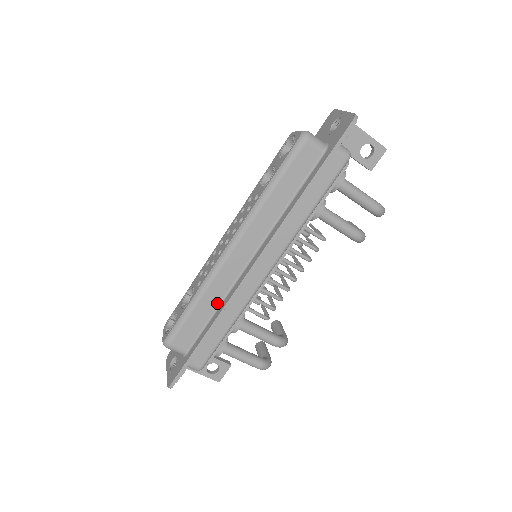
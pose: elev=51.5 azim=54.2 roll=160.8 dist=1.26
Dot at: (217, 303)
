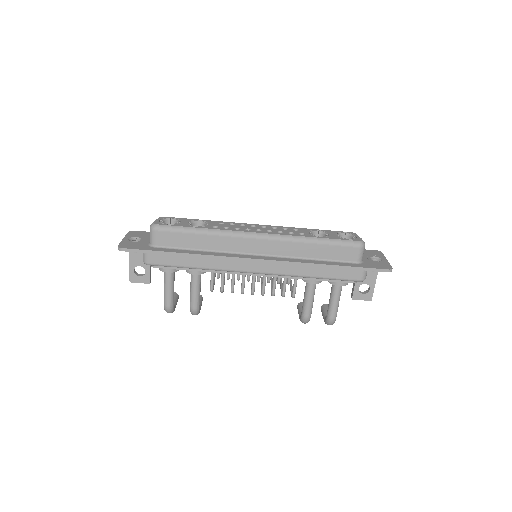
Dot at: (209, 248)
